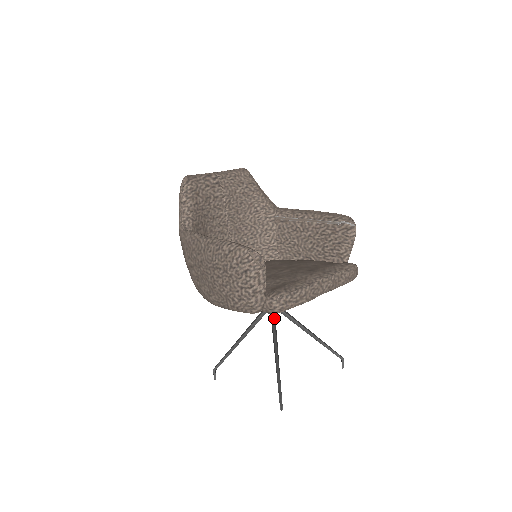
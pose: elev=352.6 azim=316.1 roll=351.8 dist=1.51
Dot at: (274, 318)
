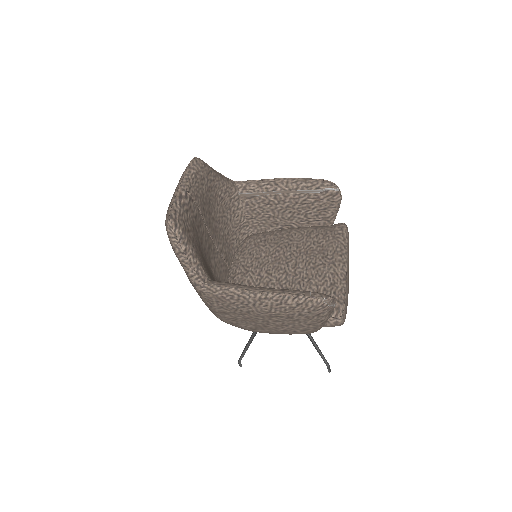
Dot at: occluded
